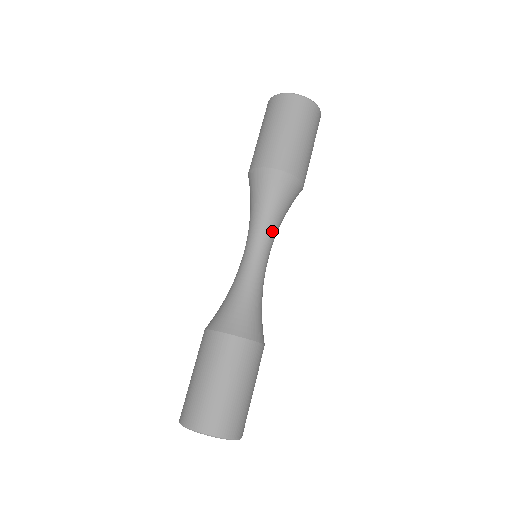
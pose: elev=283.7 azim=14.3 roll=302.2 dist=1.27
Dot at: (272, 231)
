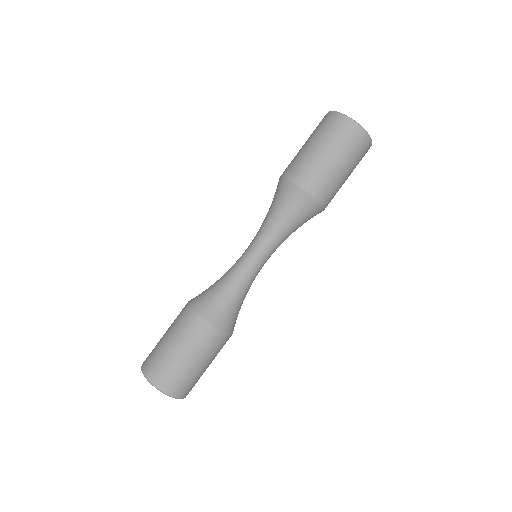
Dot at: (278, 242)
